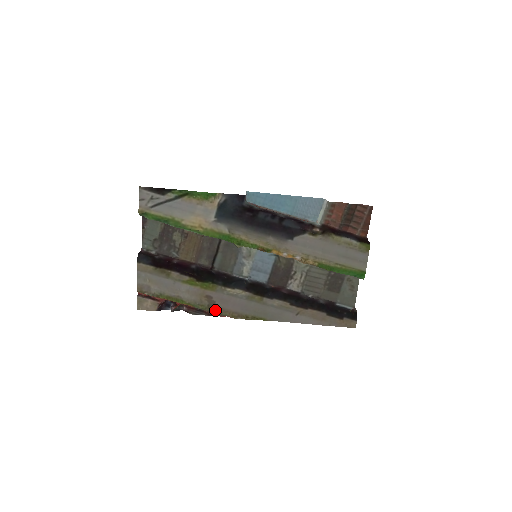
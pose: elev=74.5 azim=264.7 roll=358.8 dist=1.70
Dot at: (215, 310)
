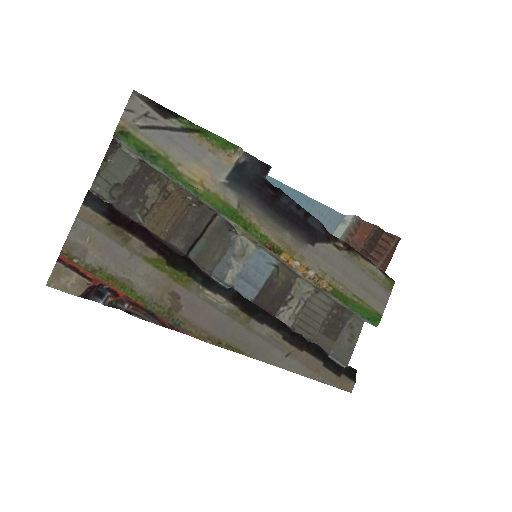
Dot at: (177, 319)
